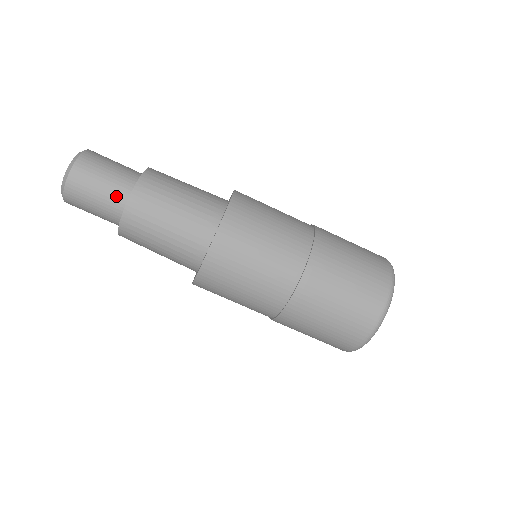
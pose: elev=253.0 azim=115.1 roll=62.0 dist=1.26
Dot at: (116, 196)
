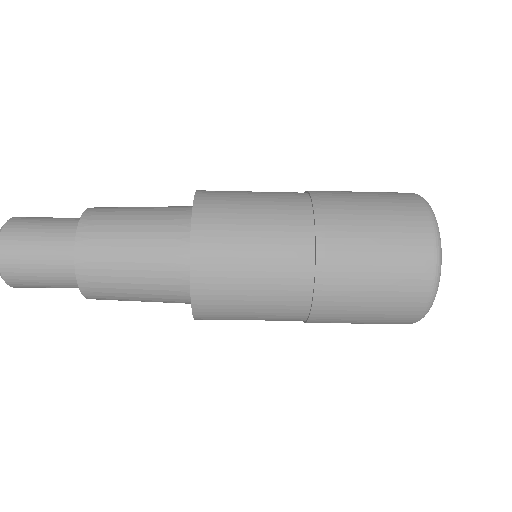
Dot at: occluded
